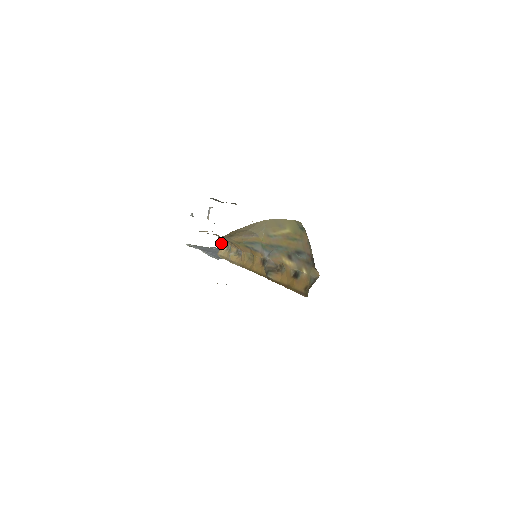
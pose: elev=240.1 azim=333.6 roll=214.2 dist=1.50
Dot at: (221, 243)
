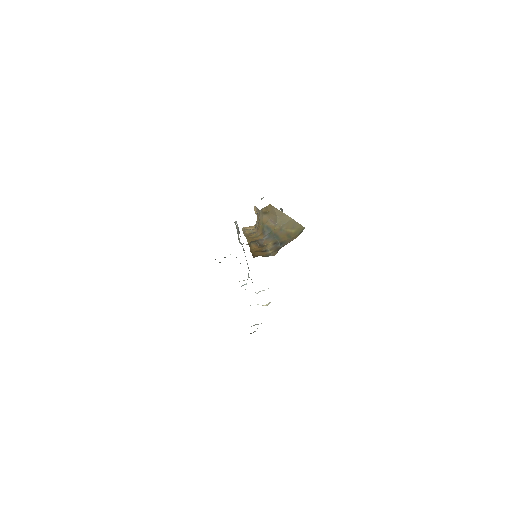
Dot at: (253, 226)
